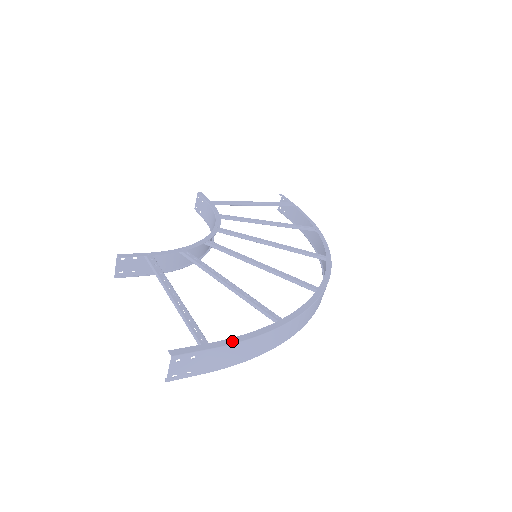
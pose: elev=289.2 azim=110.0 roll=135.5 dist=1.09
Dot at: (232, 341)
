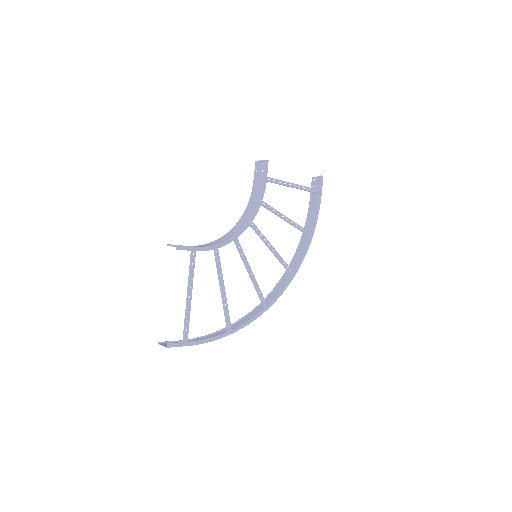
Dot at: (199, 343)
